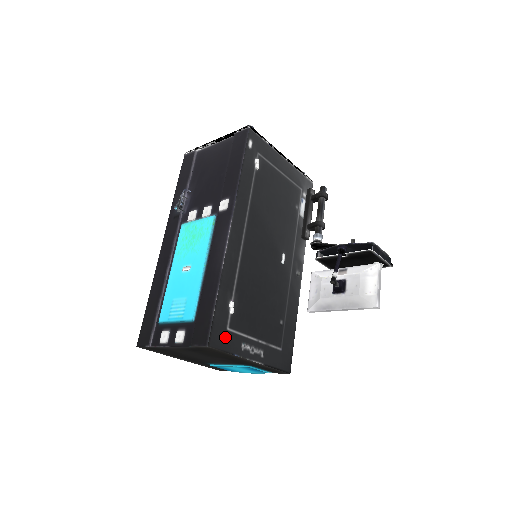
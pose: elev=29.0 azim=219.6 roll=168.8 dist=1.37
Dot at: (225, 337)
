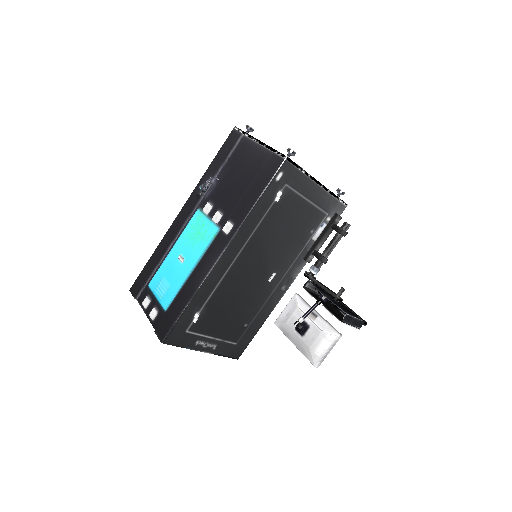
Dot at: (182, 337)
